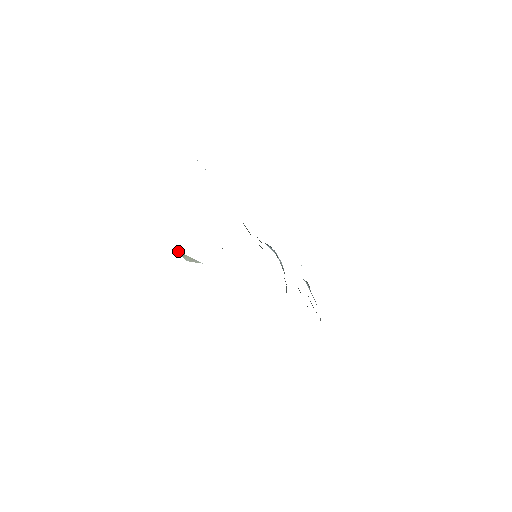
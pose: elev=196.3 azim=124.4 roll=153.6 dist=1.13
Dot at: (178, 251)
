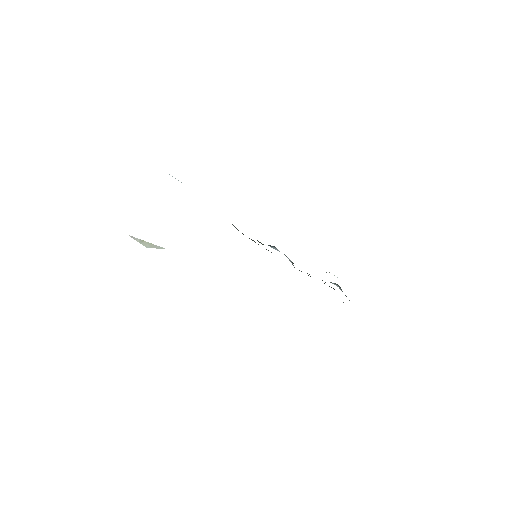
Dot at: (133, 237)
